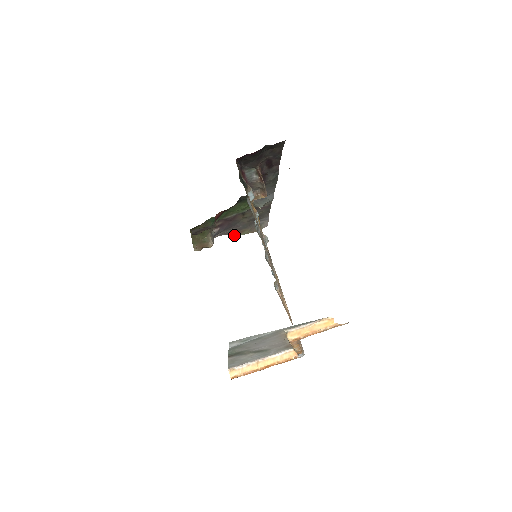
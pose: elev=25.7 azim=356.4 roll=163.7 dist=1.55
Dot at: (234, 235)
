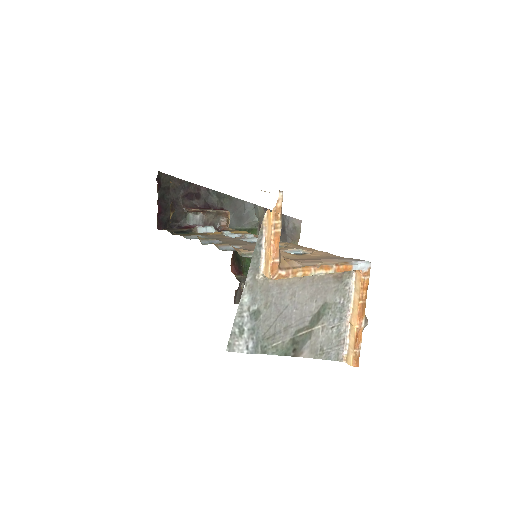
Dot at: occluded
